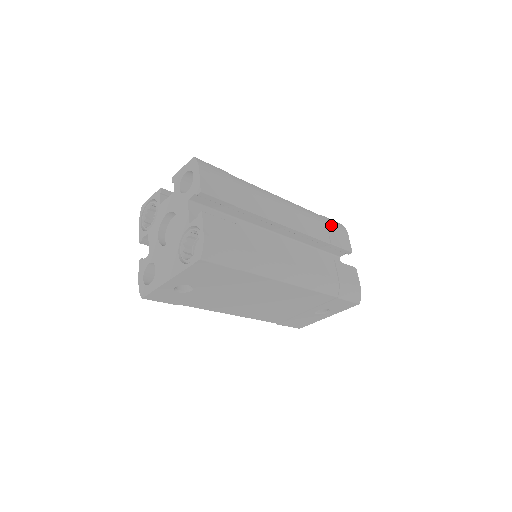
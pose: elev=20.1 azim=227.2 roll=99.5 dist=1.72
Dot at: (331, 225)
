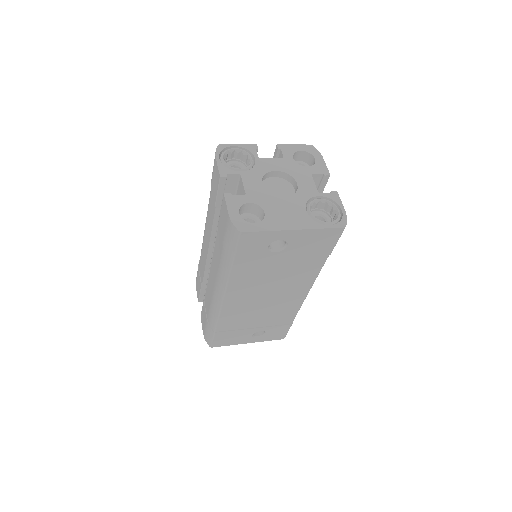
Dot at: occluded
